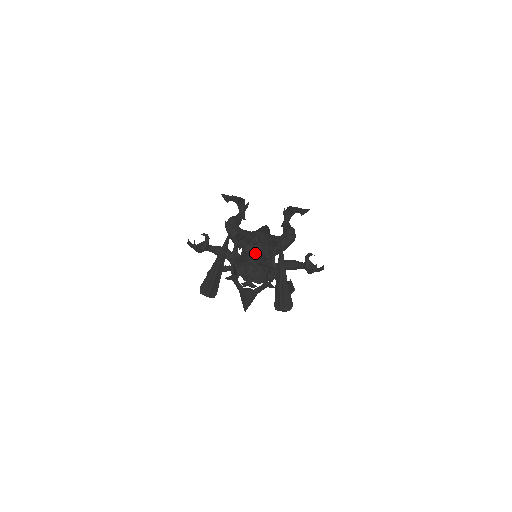
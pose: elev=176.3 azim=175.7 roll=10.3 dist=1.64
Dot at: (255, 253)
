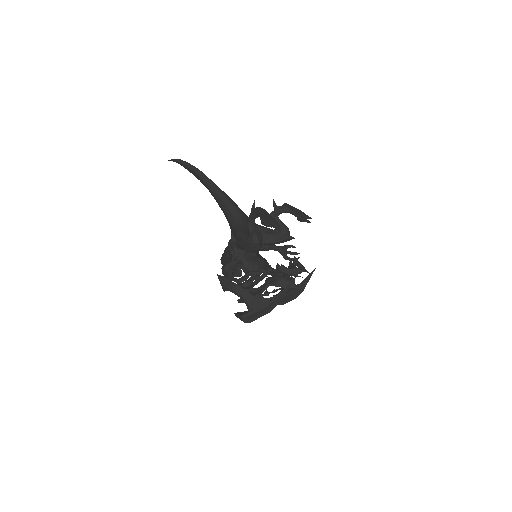
Dot at: occluded
